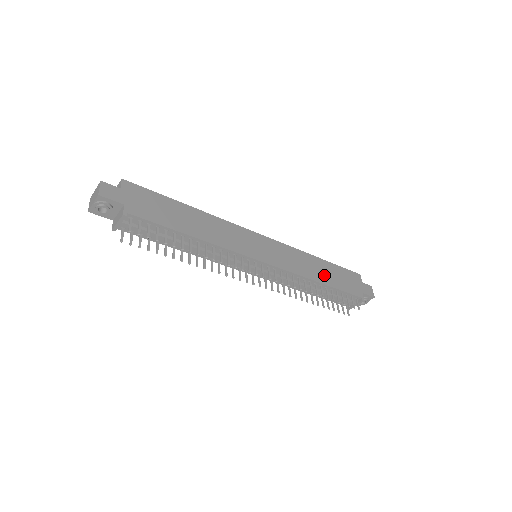
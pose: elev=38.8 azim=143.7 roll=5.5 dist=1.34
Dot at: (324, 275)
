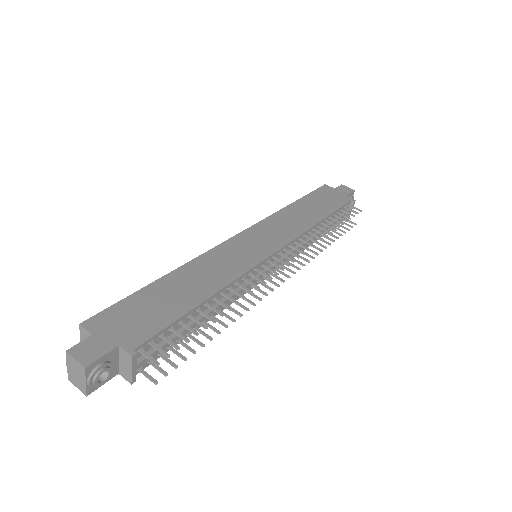
Dot at: (313, 212)
